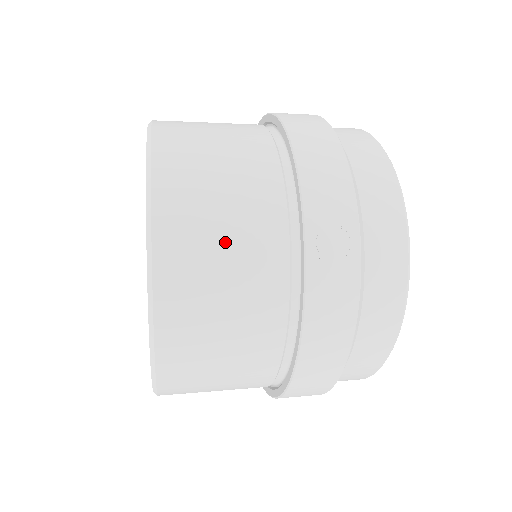
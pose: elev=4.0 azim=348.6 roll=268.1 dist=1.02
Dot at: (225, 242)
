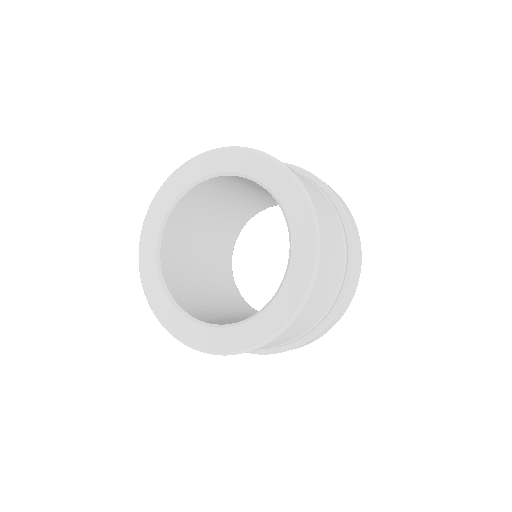
Dot at: (316, 309)
